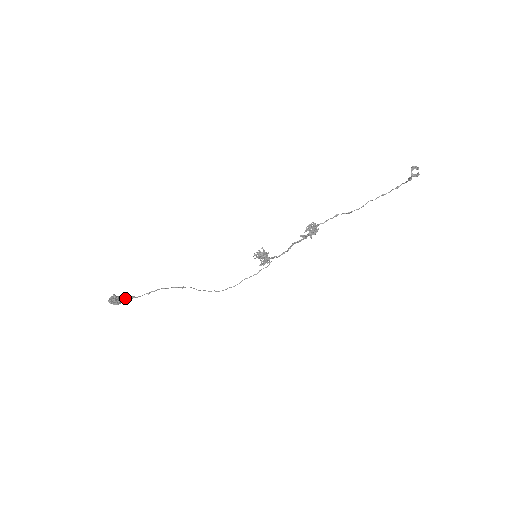
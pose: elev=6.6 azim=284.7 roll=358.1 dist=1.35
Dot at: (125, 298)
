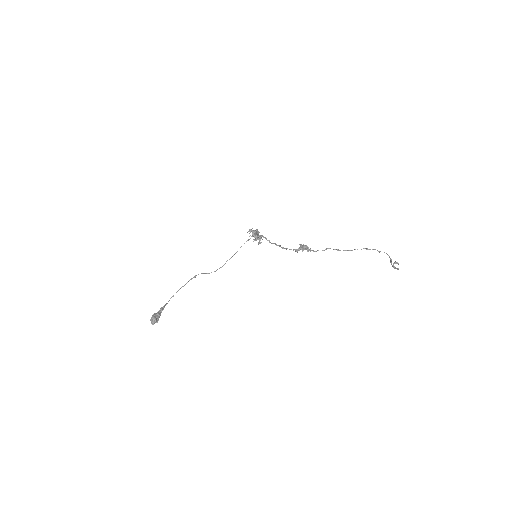
Dot at: (160, 312)
